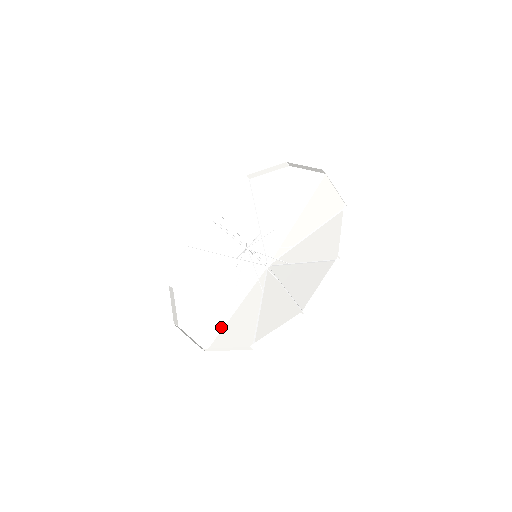
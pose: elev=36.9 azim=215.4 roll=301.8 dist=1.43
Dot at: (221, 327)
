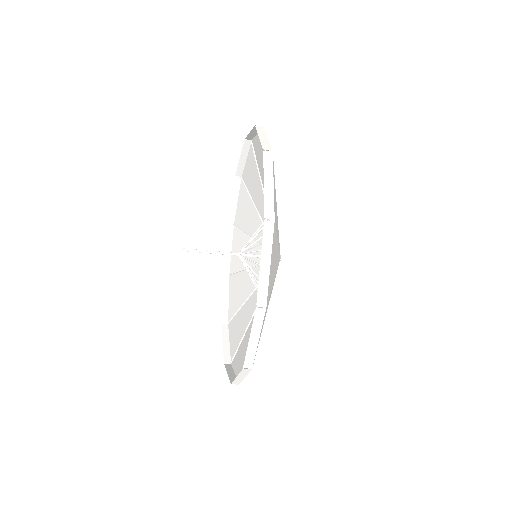
Dot at: occluded
